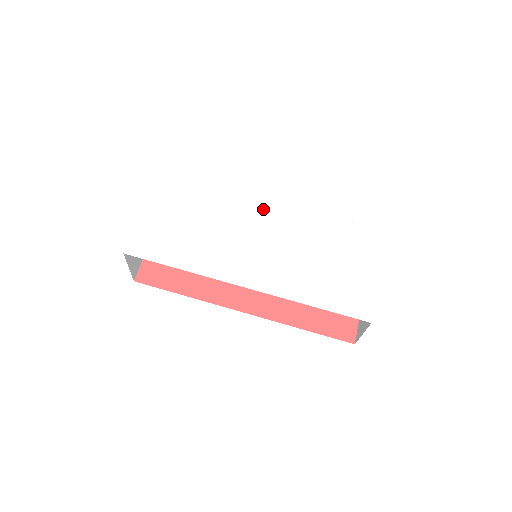
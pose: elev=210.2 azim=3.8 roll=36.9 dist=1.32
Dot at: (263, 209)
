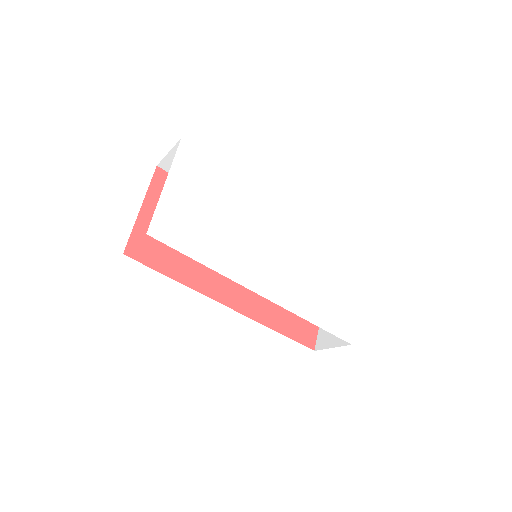
Dot at: (277, 213)
